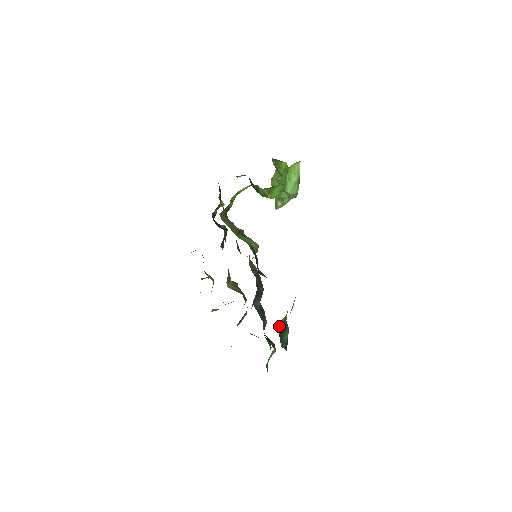
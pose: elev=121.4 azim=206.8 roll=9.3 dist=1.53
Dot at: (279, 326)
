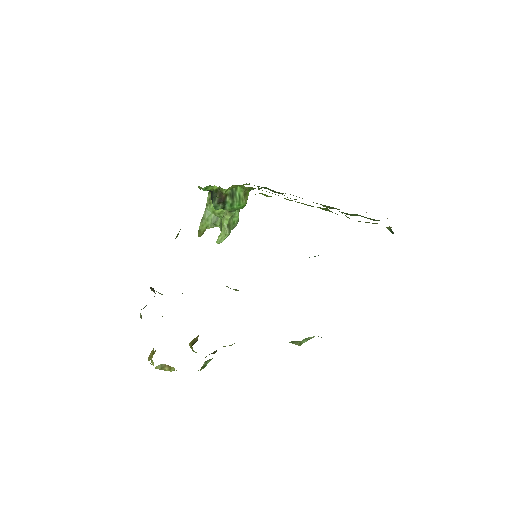
Dot at: occluded
